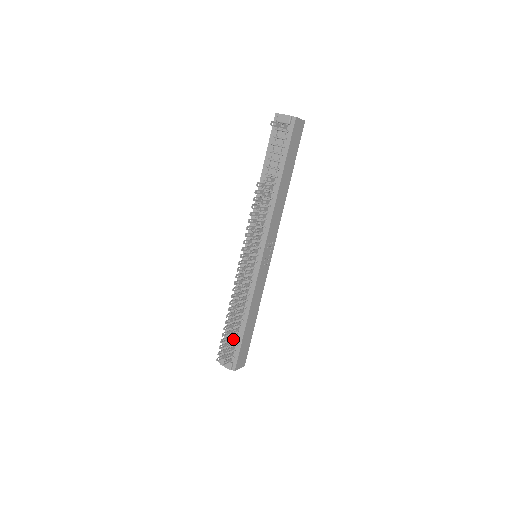
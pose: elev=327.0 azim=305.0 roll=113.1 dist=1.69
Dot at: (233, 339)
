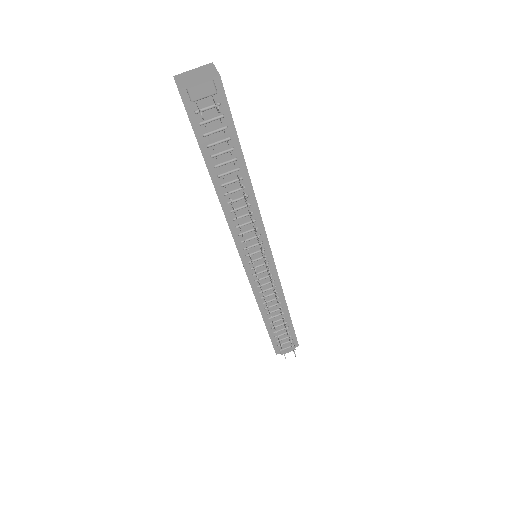
Dot at: (282, 331)
